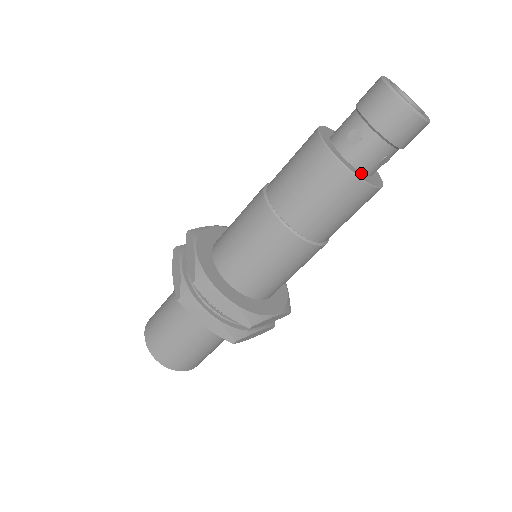
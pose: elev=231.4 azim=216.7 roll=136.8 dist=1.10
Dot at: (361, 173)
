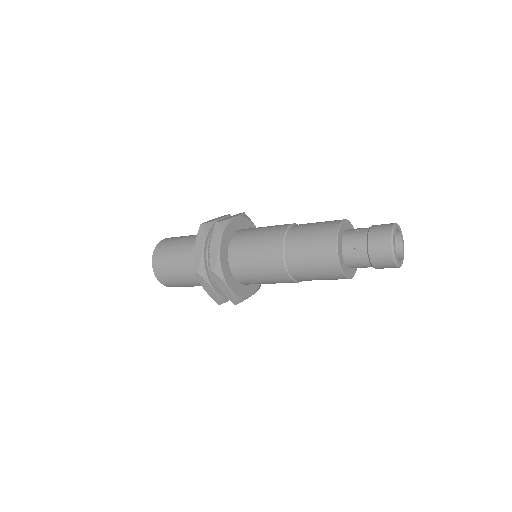
Dot at: (348, 269)
